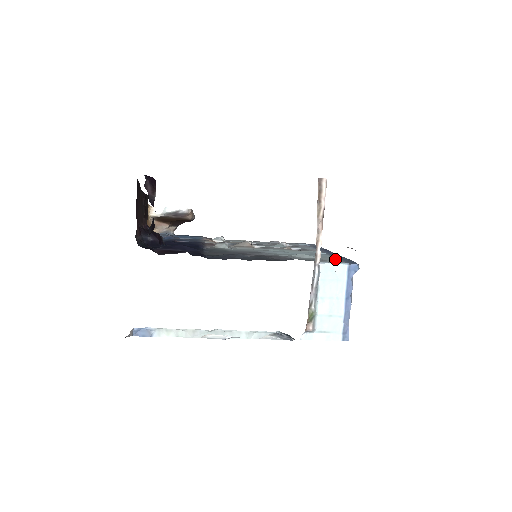
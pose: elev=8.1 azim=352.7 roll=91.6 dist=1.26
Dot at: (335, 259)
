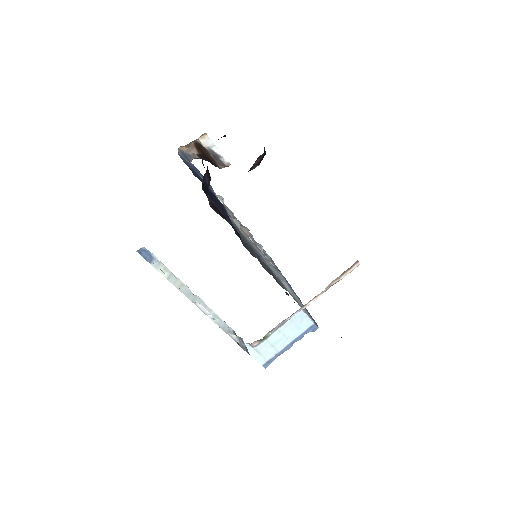
Dot at: occluded
